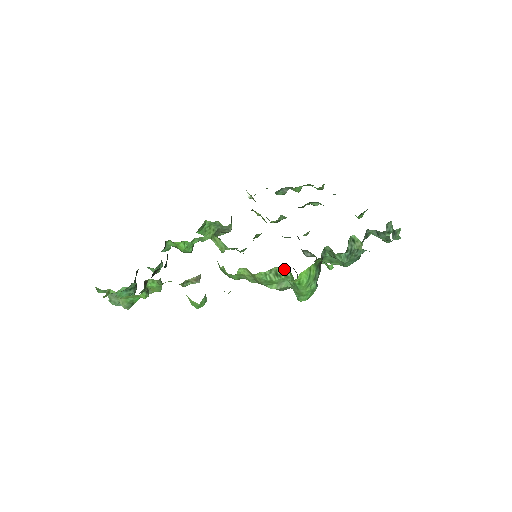
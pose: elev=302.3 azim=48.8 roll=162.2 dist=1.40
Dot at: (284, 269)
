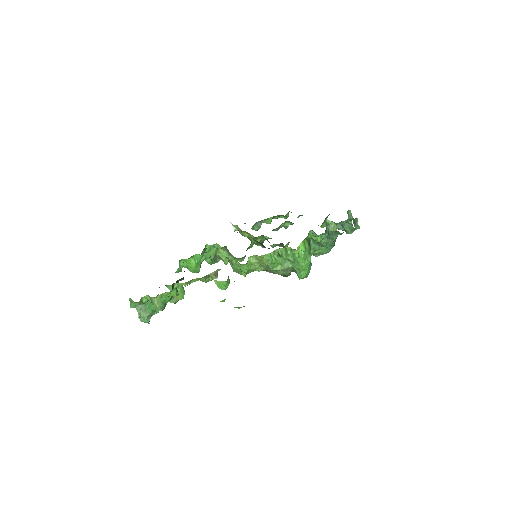
Dot at: (284, 250)
